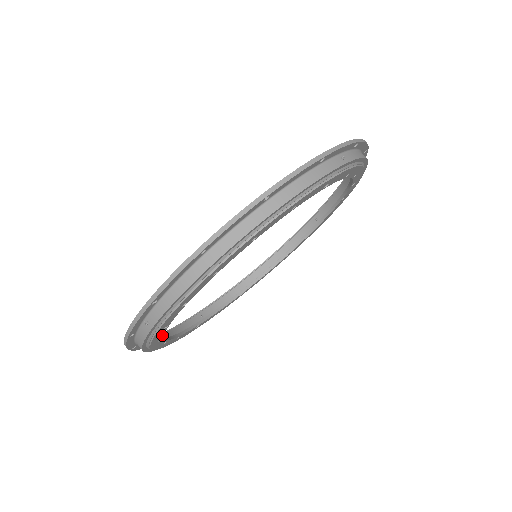
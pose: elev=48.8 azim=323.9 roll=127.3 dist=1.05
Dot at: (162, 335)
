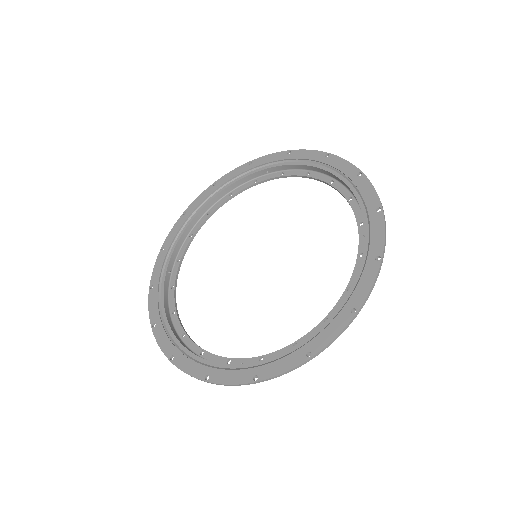
Dot at: (213, 356)
